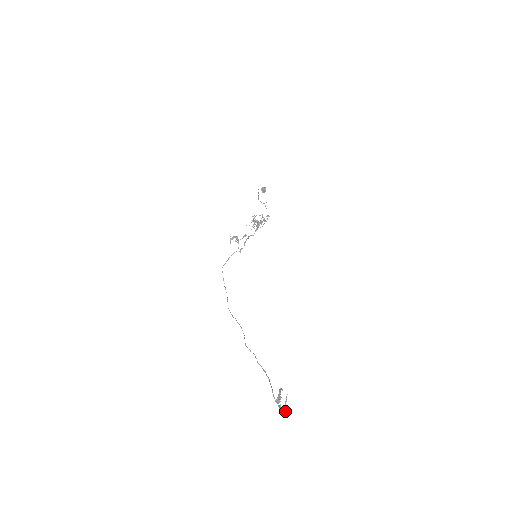
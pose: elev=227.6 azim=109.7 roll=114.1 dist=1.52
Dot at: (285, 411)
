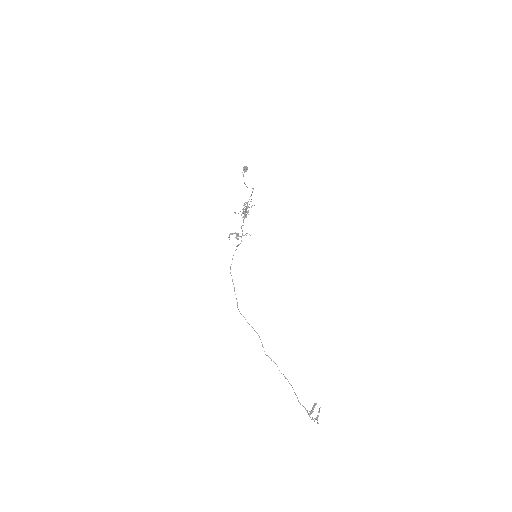
Dot at: (317, 419)
